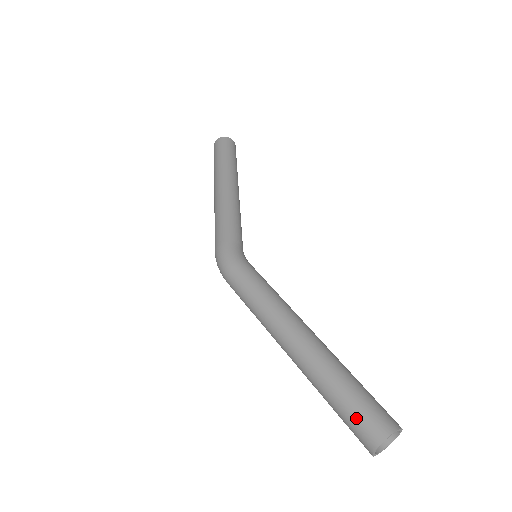
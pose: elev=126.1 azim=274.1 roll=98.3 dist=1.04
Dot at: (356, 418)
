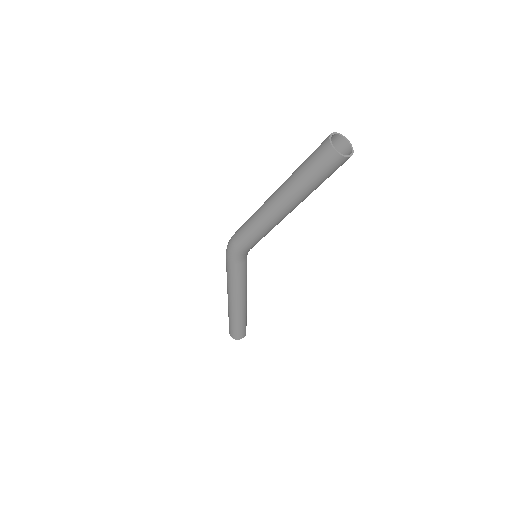
Dot at: (229, 328)
